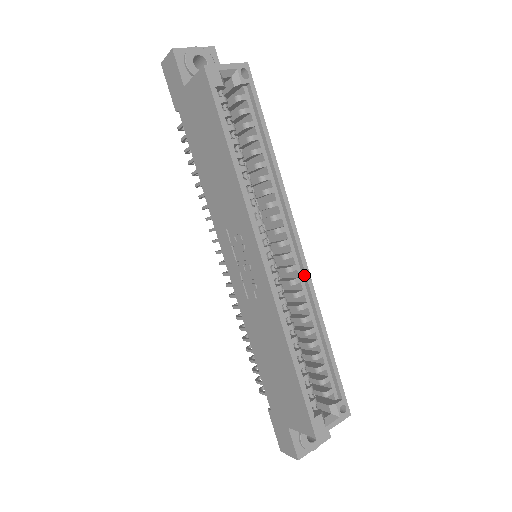
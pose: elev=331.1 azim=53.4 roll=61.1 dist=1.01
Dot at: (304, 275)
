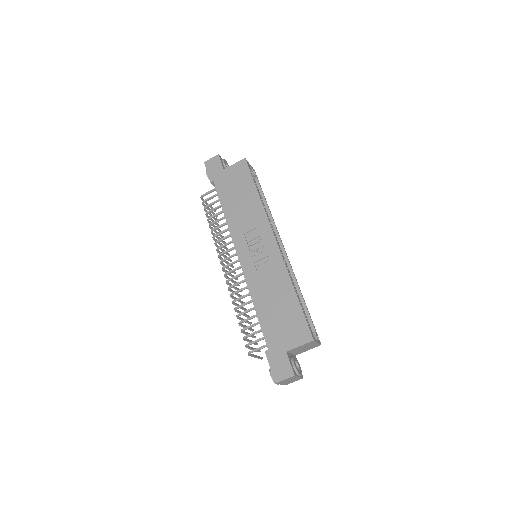
Dot at: (288, 263)
